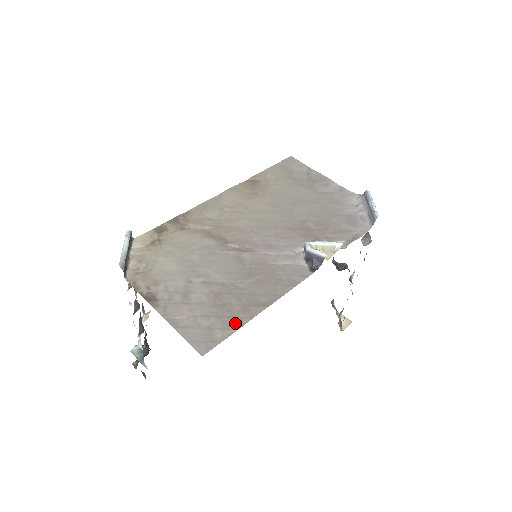
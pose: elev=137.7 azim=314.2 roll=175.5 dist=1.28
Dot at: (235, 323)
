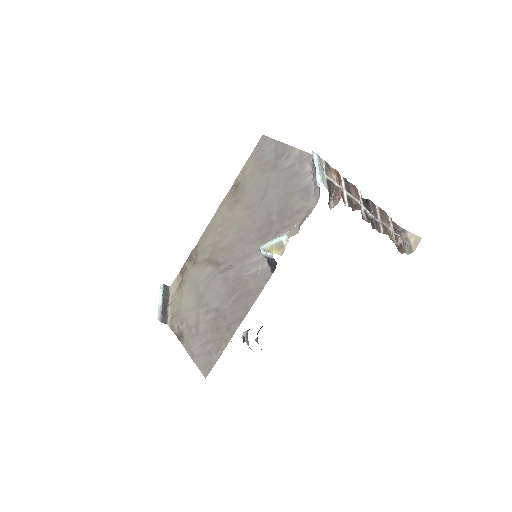
Dot at: (223, 344)
